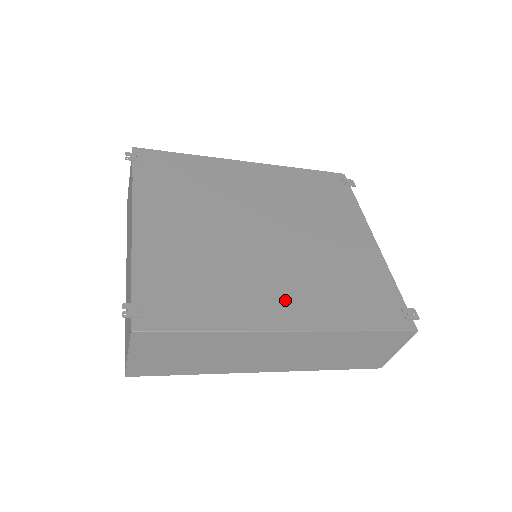
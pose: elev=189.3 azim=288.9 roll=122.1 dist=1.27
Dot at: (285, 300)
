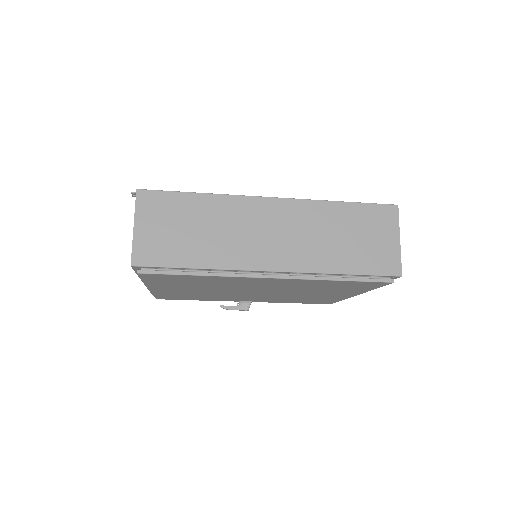
Dot at: occluded
